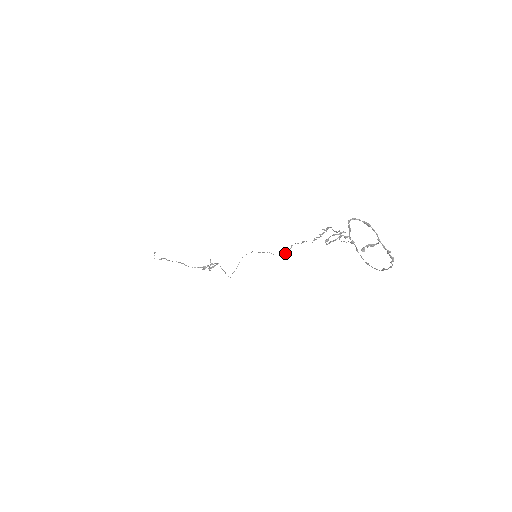
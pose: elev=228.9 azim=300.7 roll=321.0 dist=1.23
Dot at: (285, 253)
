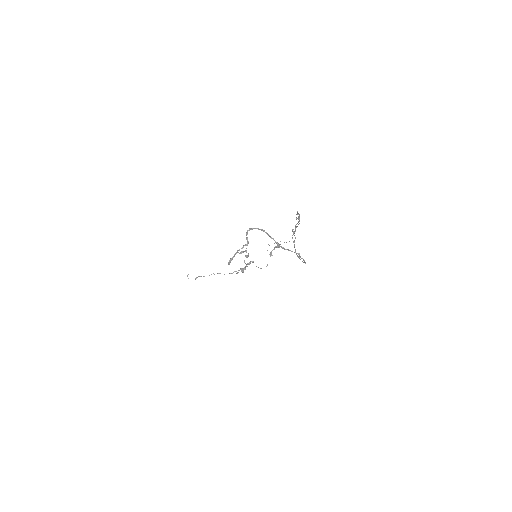
Dot at: occluded
